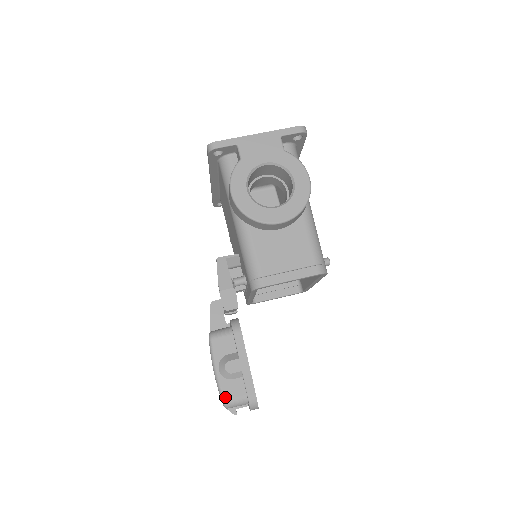
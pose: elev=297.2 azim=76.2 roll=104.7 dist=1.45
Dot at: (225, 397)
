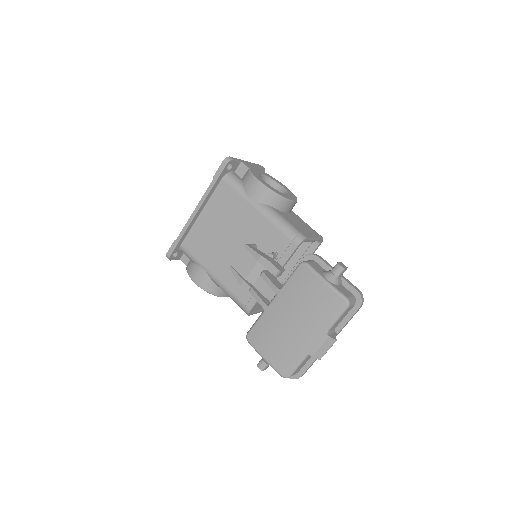
Dot at: (345, 295)
